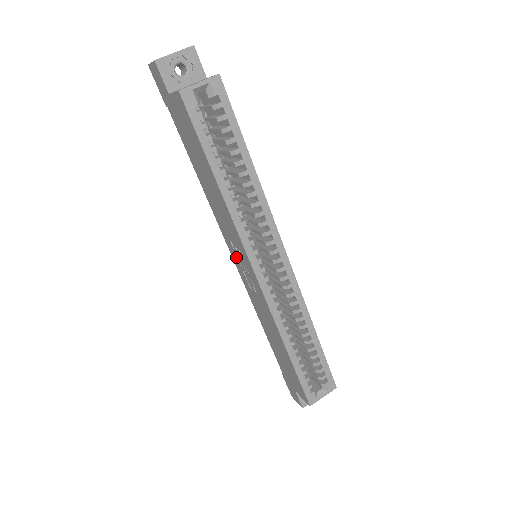
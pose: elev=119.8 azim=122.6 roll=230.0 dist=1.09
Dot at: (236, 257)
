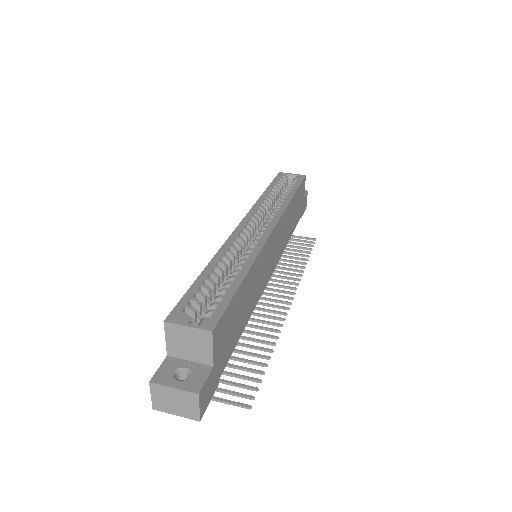
Dot at: occluded
